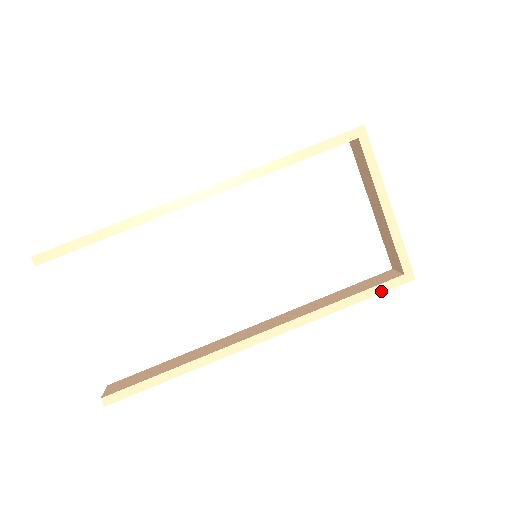
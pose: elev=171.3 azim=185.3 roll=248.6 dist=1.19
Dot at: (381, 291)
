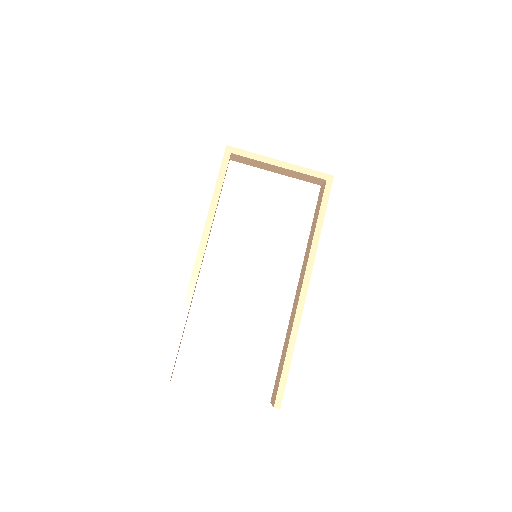
Dot at: (327, 200)
